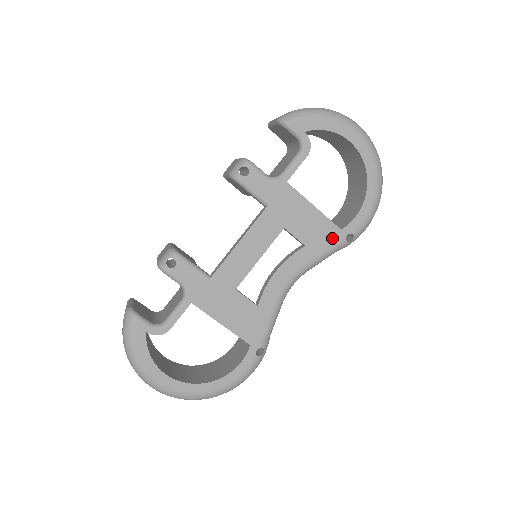
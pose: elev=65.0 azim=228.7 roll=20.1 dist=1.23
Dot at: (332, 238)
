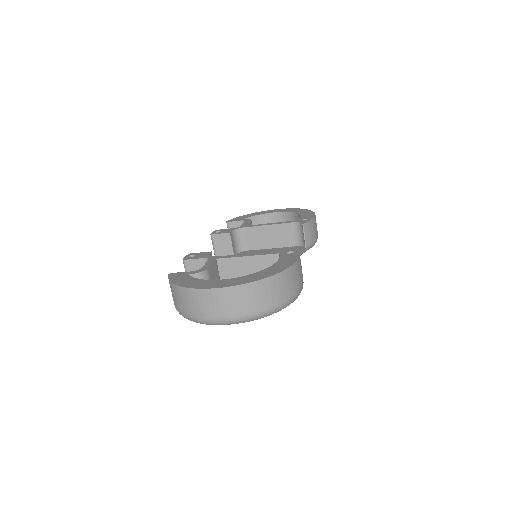
Dot at: occluded
